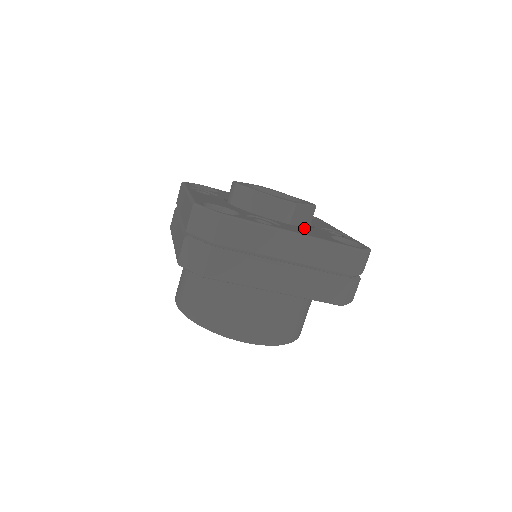
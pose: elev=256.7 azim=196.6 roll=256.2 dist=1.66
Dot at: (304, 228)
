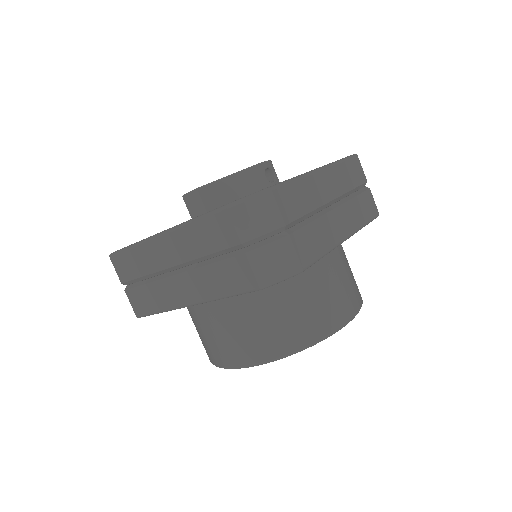
Dot at: occluded
